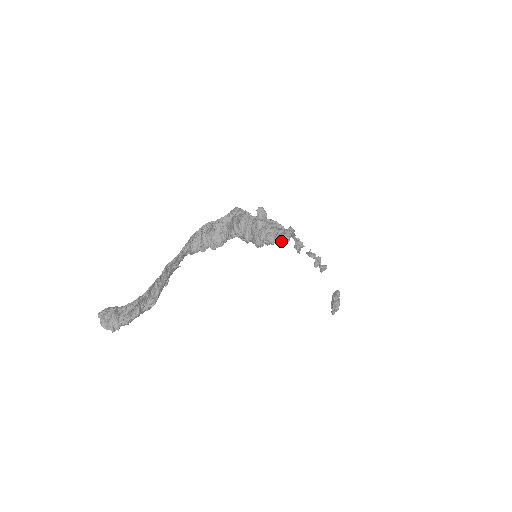
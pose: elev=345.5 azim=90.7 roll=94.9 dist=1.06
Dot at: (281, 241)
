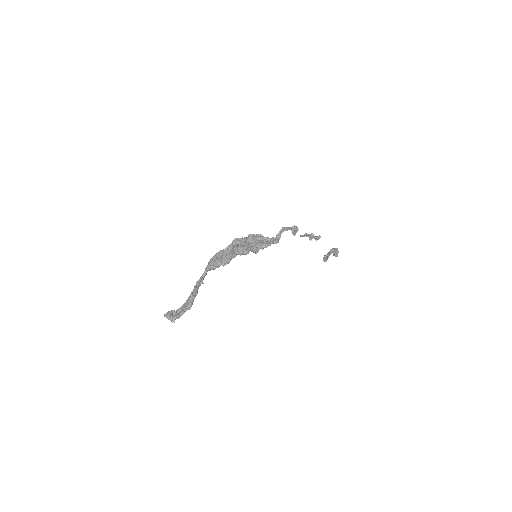
Dot at: (273, 243)
